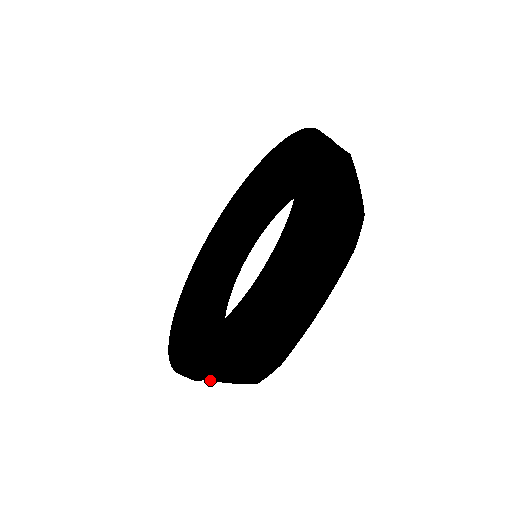
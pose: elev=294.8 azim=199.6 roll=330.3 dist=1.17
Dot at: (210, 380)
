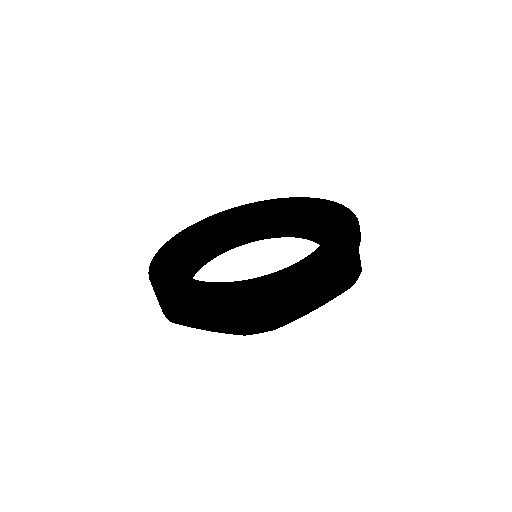
Dot at: (176, 322)
